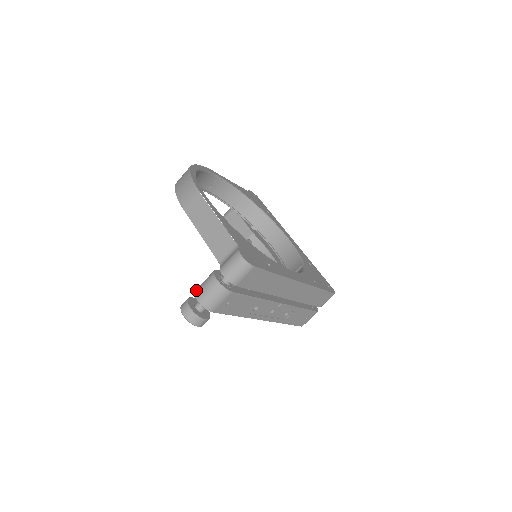
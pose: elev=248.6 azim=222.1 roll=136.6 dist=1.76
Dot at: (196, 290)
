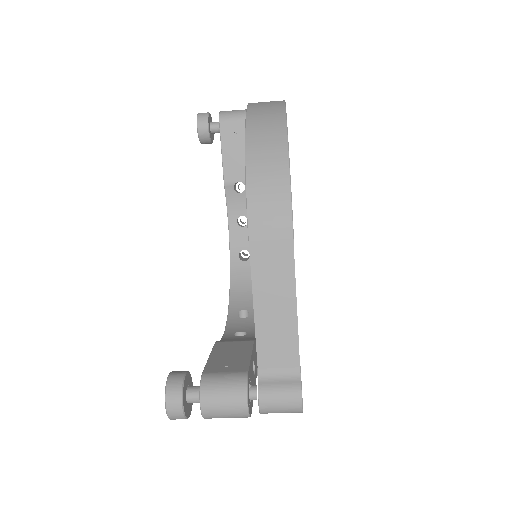
Dot at: (205, 389)
